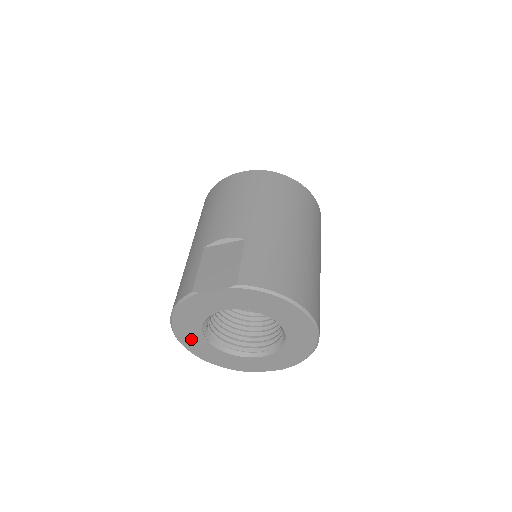
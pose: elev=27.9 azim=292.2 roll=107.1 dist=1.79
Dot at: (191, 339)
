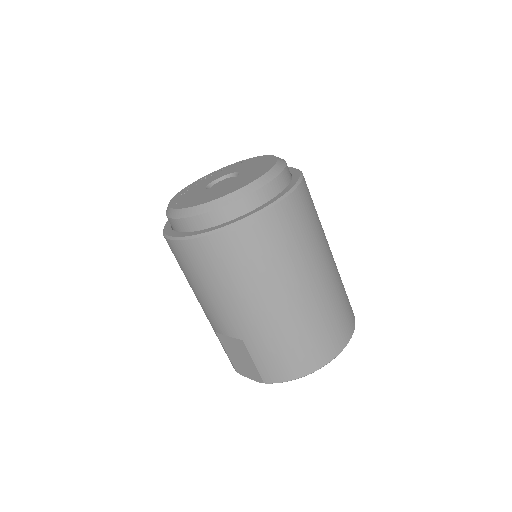
Dot at: occluded
